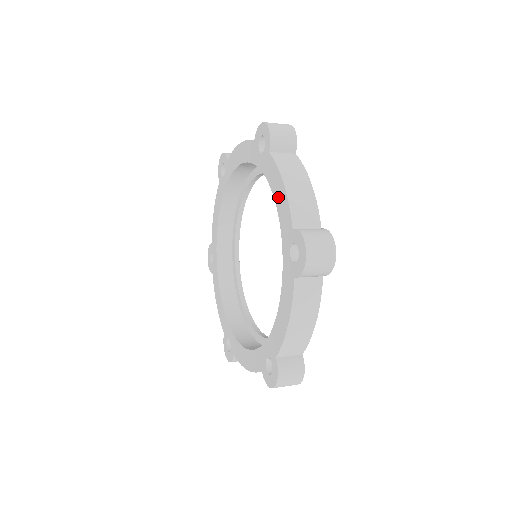
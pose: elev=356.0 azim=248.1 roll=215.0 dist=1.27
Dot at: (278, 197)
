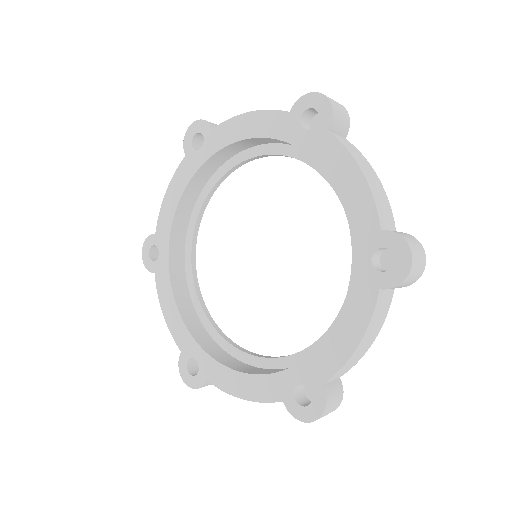
Dot at: (251, 129)
